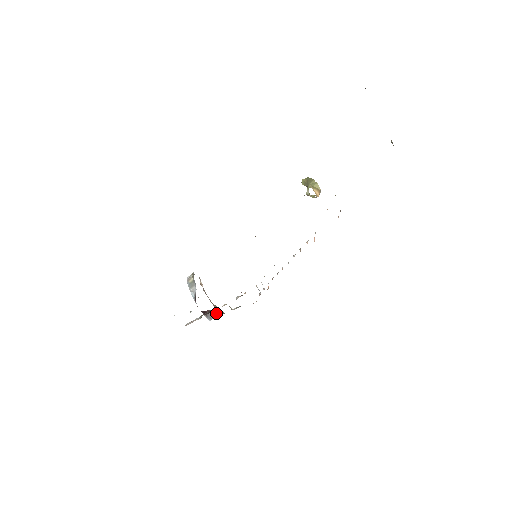
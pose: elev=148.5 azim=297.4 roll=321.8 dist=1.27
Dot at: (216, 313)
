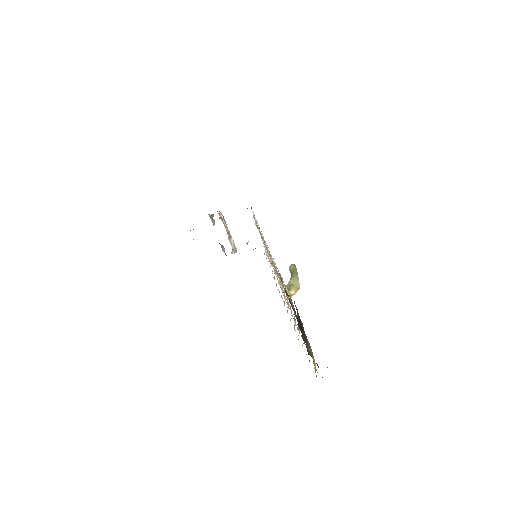
Dot at: occluded
